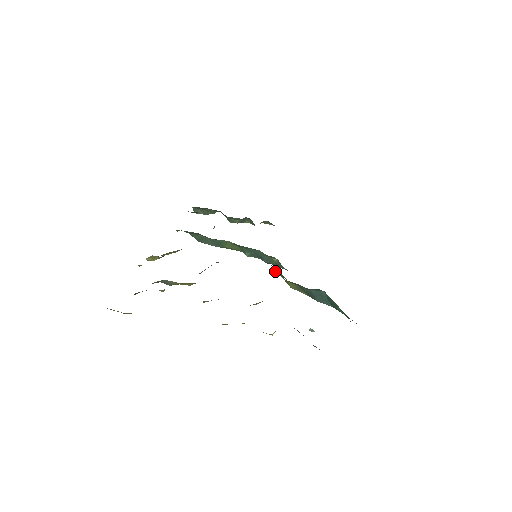
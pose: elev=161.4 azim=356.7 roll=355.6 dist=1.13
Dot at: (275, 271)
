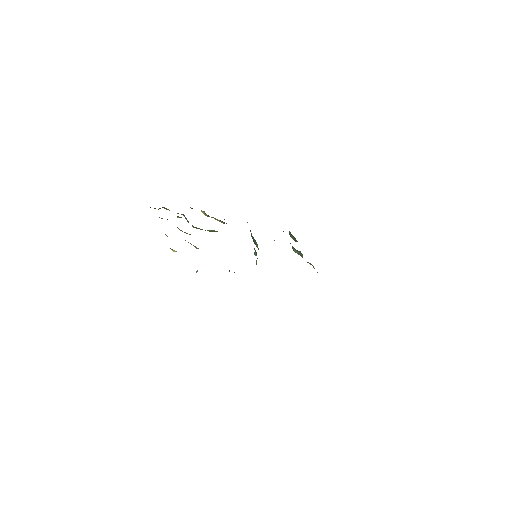
Dot at: occluded
